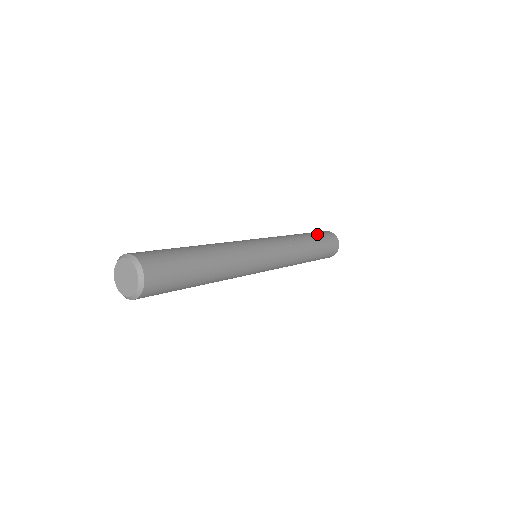
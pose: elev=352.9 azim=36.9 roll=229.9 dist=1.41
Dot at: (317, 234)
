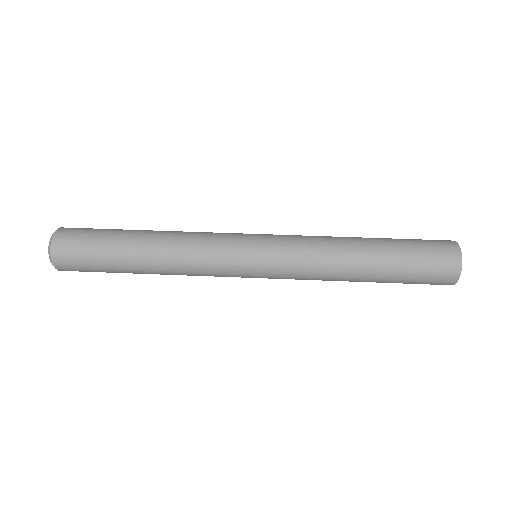
Dot at: (404, 239)
